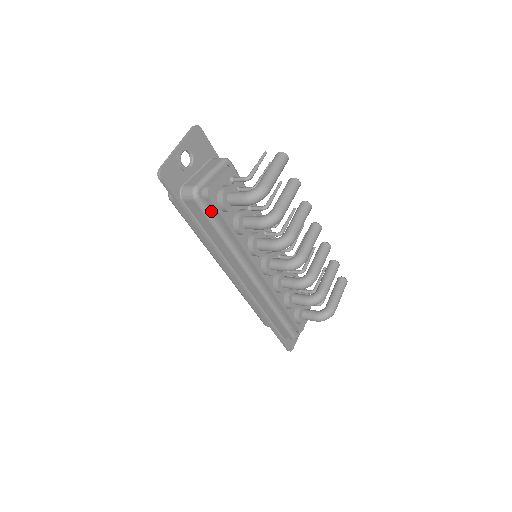
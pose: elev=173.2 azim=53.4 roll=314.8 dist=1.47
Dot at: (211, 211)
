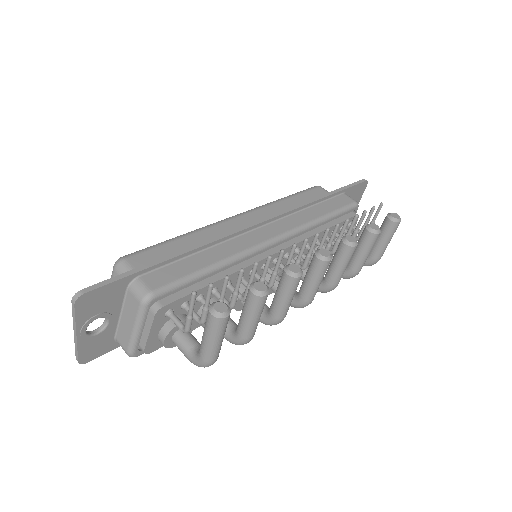
Dot at: occluded
